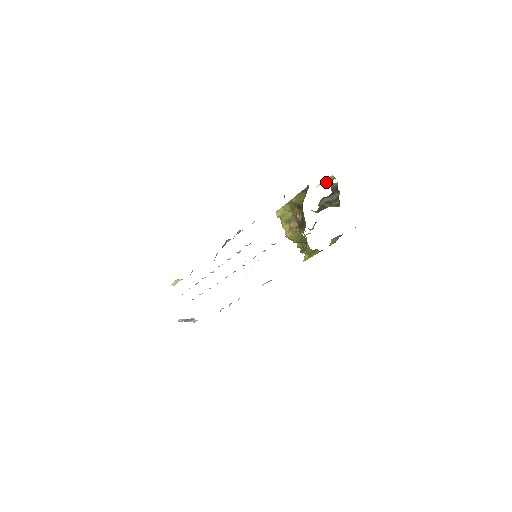
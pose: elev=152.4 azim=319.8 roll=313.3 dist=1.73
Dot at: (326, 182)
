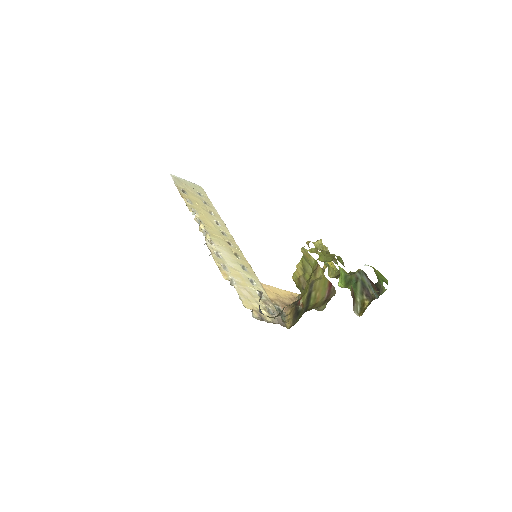
Dot at: (378, 273)
